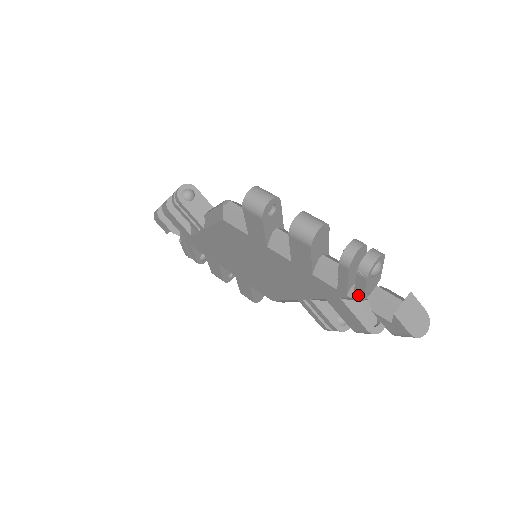
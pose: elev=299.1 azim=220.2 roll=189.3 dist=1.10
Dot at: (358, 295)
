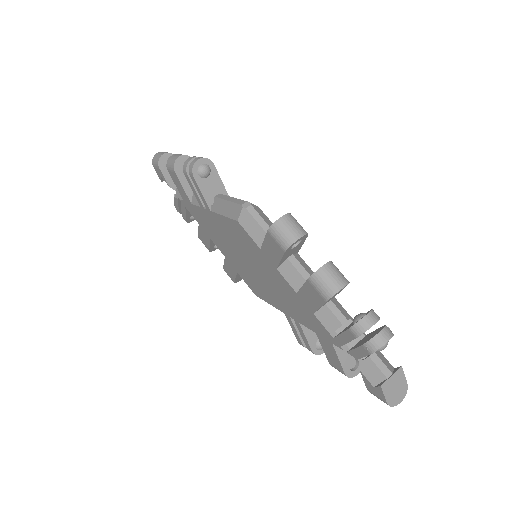
Dot at: (353, 355)
